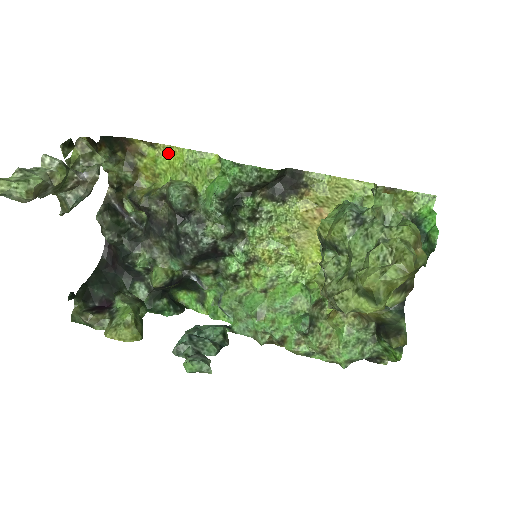
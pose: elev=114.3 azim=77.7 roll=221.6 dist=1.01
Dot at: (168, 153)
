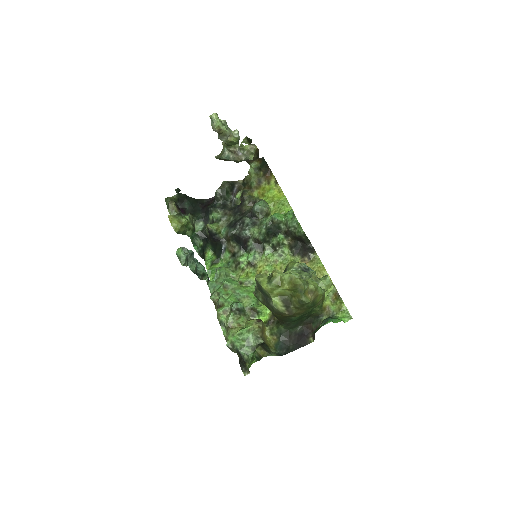
Dot at: (278, 192)
